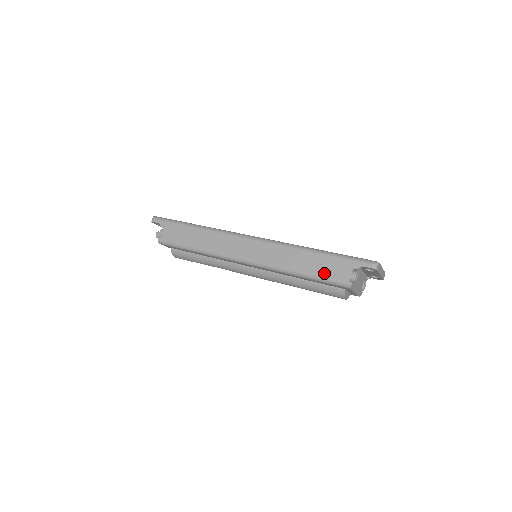
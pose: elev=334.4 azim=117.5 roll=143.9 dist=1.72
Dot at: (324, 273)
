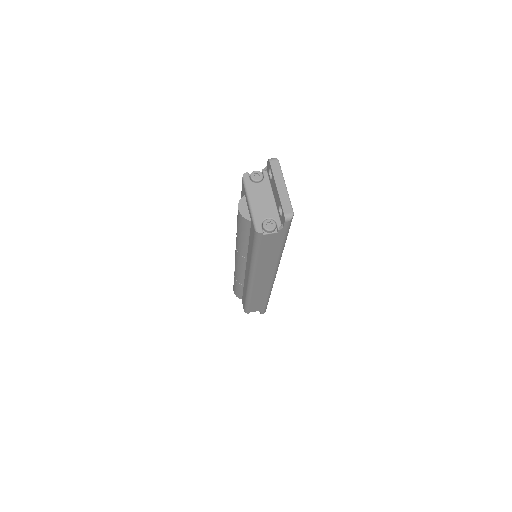
Dot at: occluded
